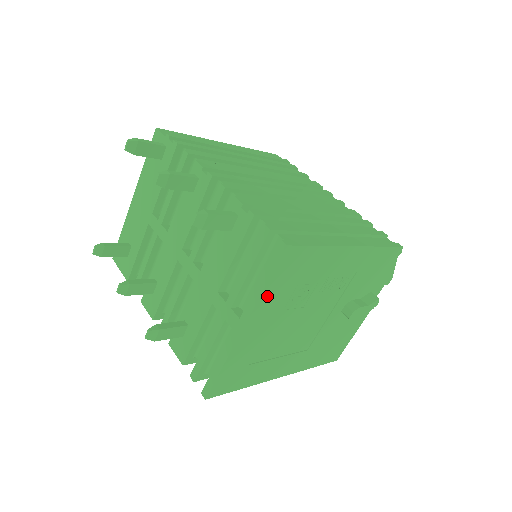
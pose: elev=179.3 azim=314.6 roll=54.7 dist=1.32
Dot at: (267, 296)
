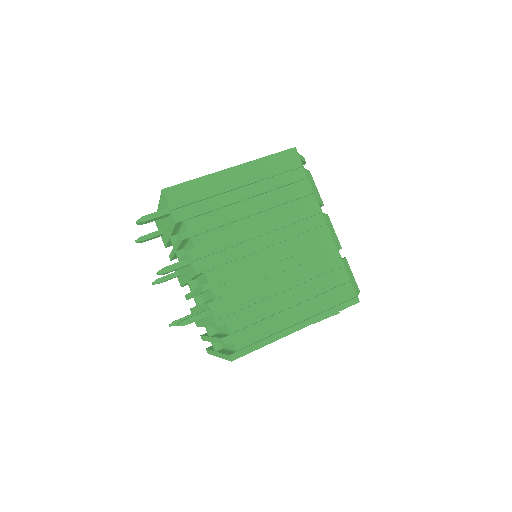
Dot at: occluded
